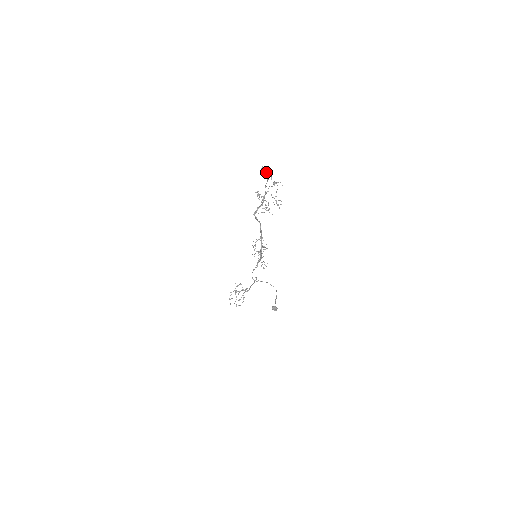
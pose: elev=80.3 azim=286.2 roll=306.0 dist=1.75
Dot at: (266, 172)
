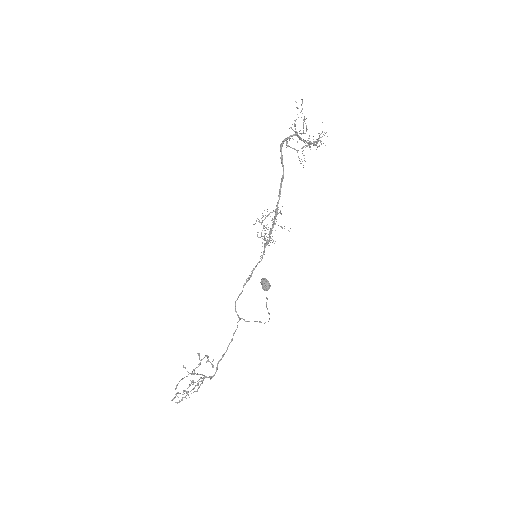
Dot at: occluded
